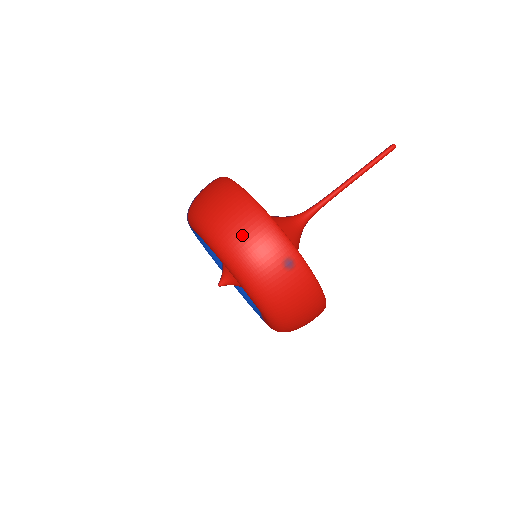
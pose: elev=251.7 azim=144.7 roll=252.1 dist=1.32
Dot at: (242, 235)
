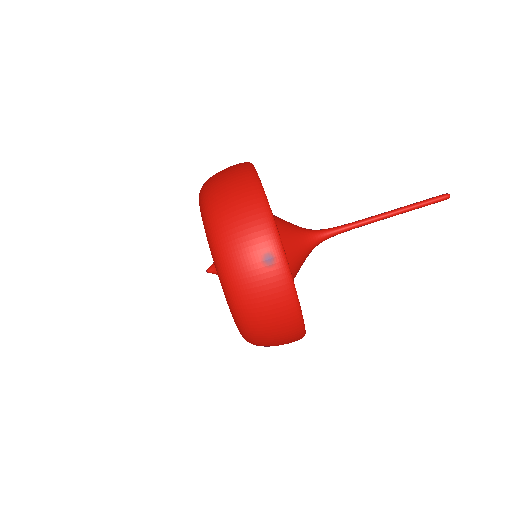
Dot at: (232, 213)
